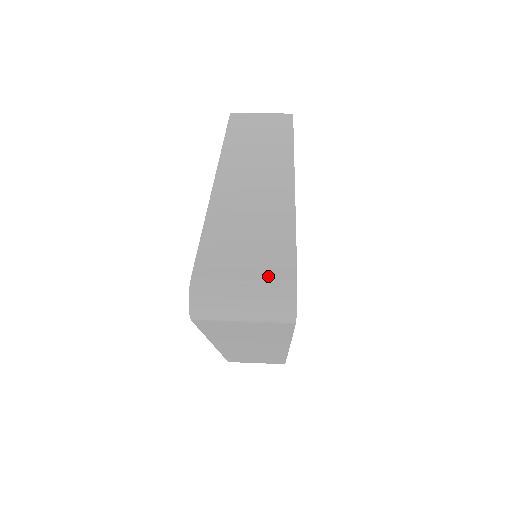
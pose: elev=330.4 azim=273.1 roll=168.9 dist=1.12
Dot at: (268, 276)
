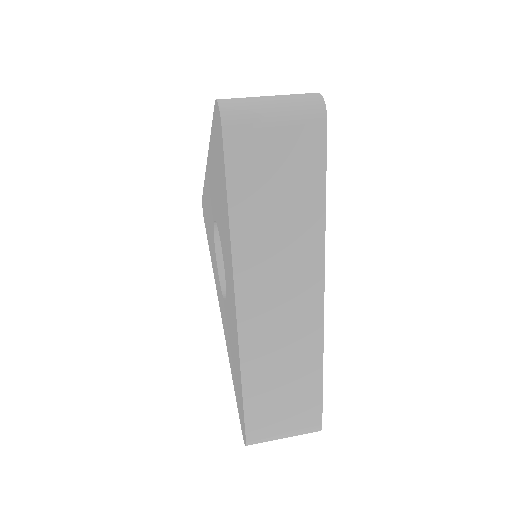
Dot at: occluded
